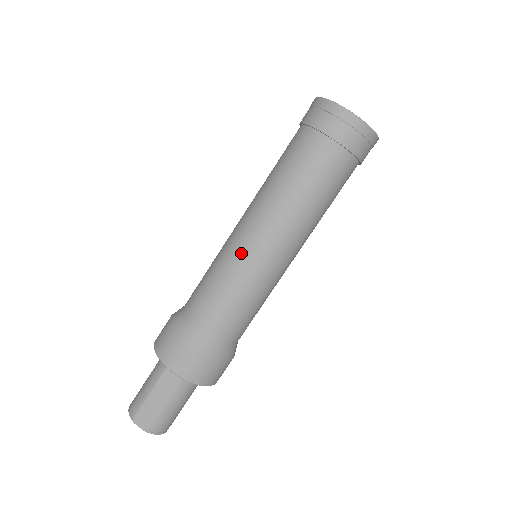
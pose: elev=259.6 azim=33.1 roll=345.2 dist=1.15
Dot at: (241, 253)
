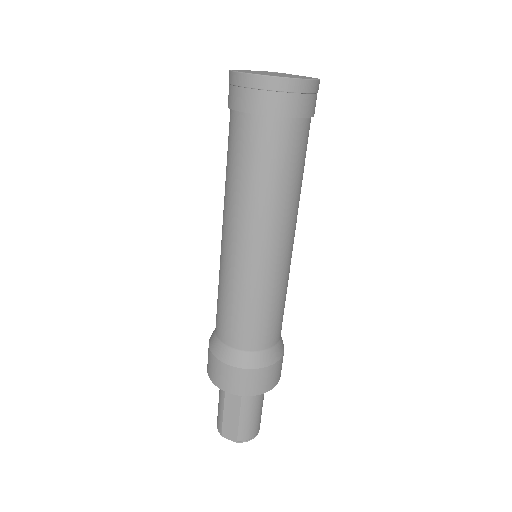
Dot at: (232, 267)
